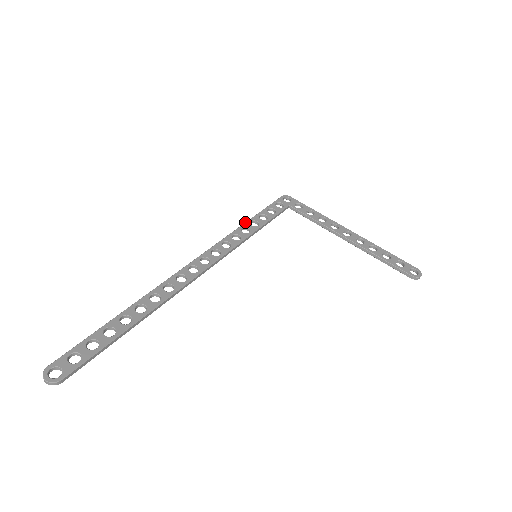
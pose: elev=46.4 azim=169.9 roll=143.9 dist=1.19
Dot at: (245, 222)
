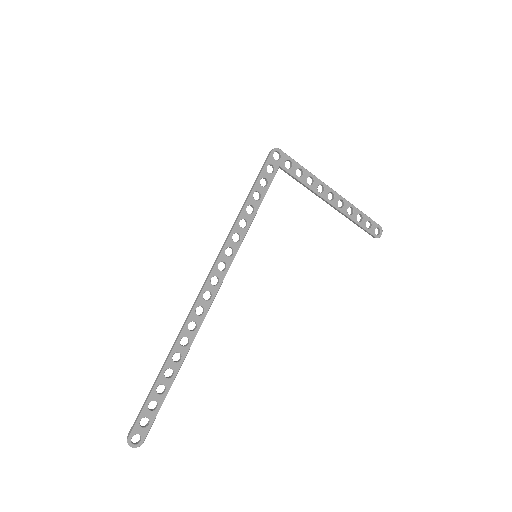
Dot at: (241, 211)
